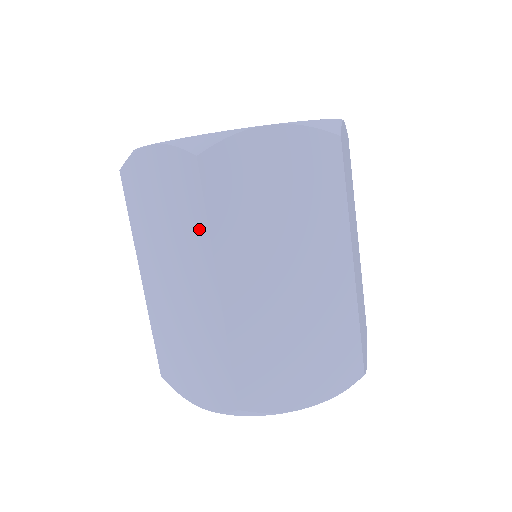
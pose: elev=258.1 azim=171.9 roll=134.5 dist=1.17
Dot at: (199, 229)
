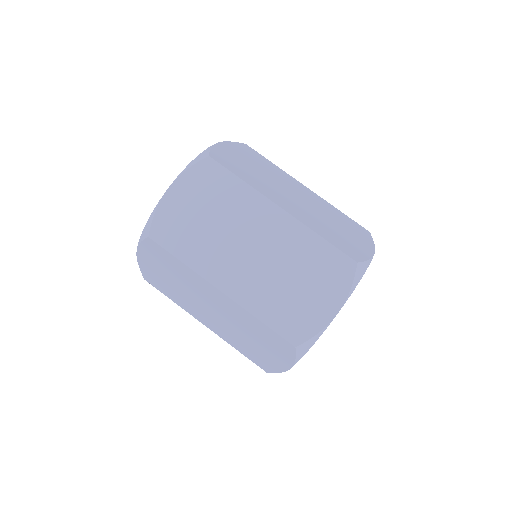
Dot at: (241, 191)
